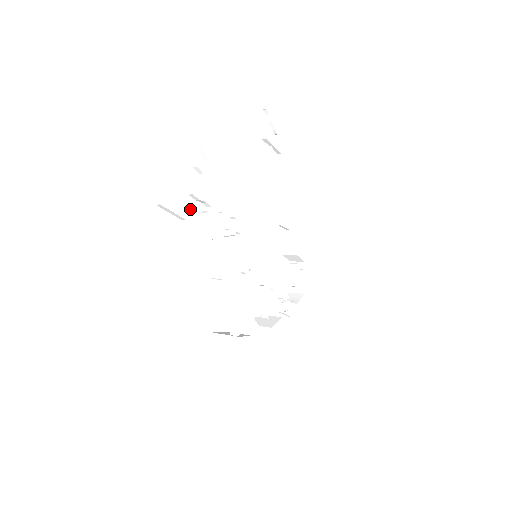
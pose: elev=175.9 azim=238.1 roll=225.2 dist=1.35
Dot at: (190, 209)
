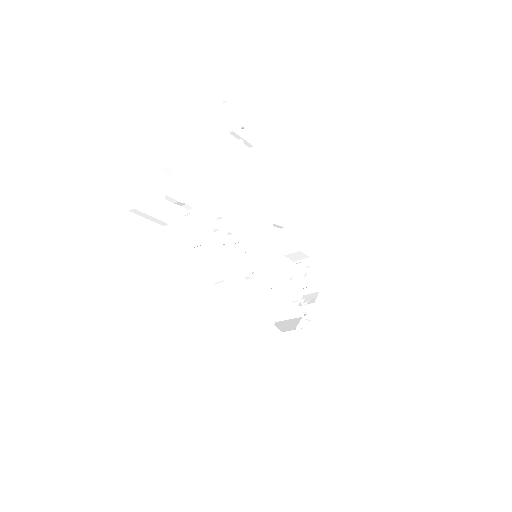
Dot at: (170, 213)
